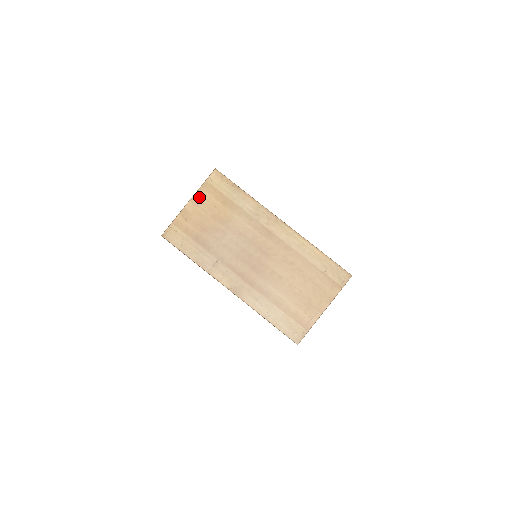
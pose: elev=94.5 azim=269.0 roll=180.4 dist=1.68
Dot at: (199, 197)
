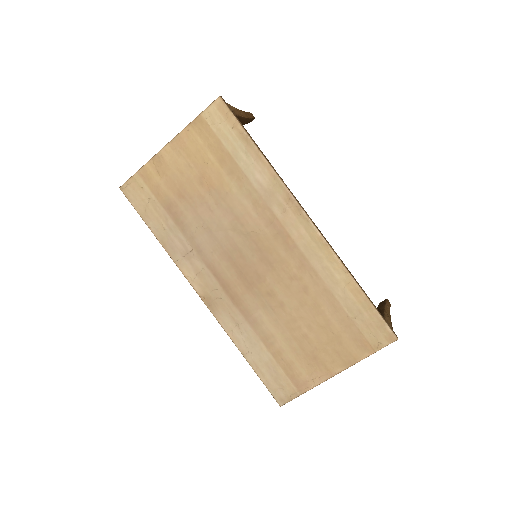
Dot at: (184, 140)
